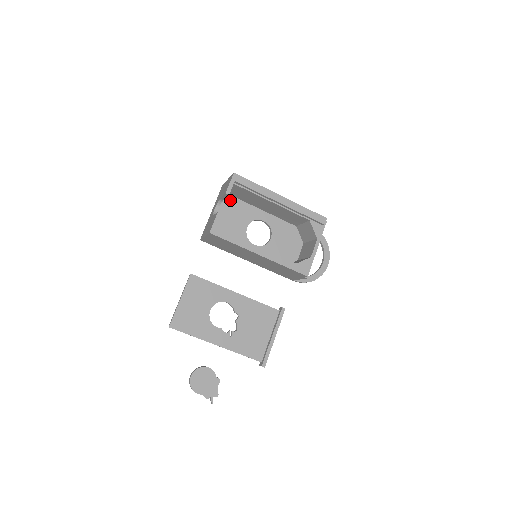
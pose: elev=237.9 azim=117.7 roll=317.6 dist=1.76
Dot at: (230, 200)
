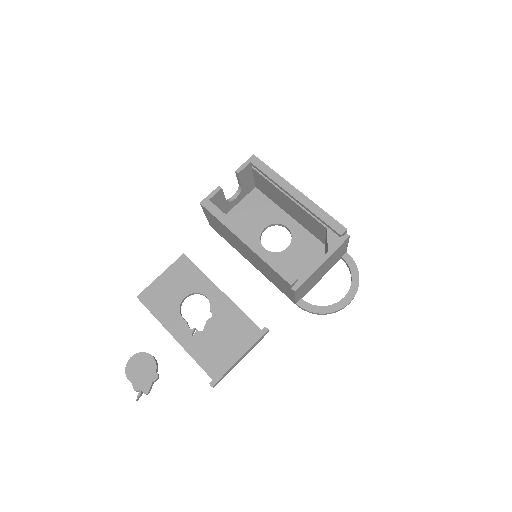
Dot at: (258, 196)
